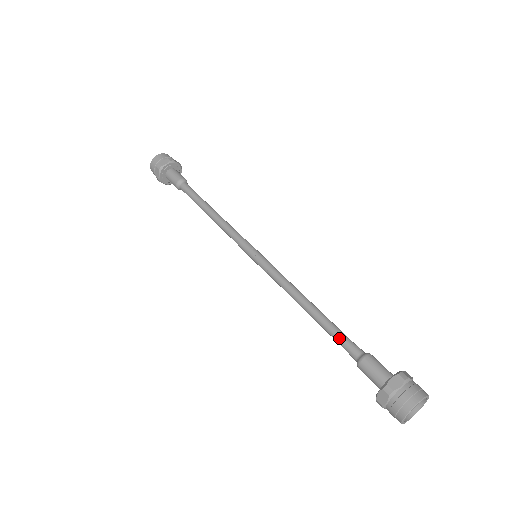
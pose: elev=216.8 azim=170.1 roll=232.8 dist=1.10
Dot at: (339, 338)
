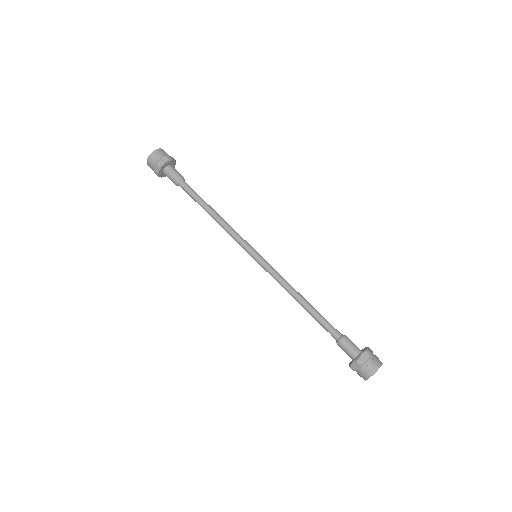
Dot at: (327, 322)
